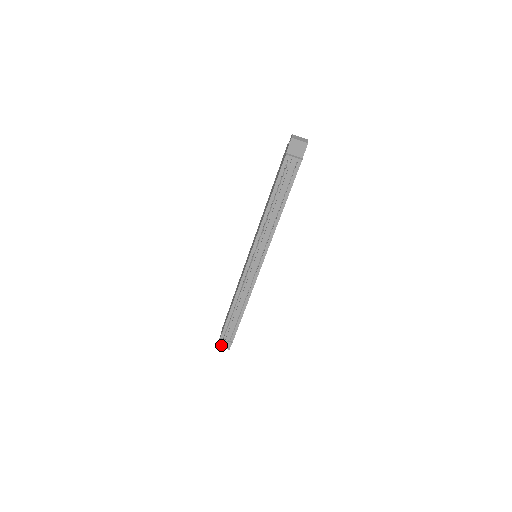
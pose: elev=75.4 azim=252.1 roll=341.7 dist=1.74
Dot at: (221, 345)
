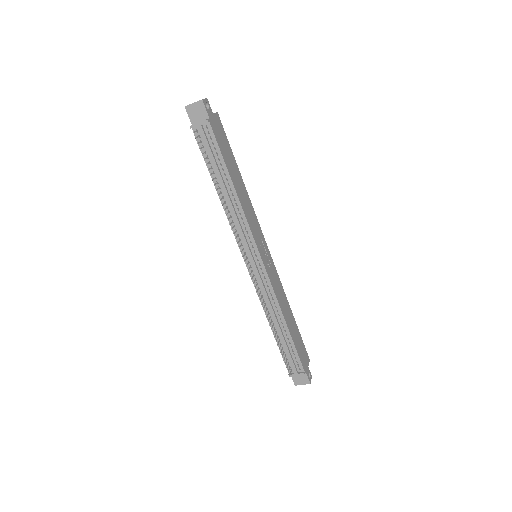
Dot at: (298, 382)
